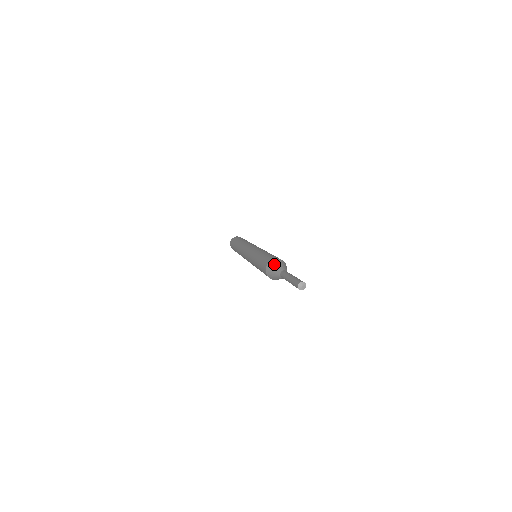
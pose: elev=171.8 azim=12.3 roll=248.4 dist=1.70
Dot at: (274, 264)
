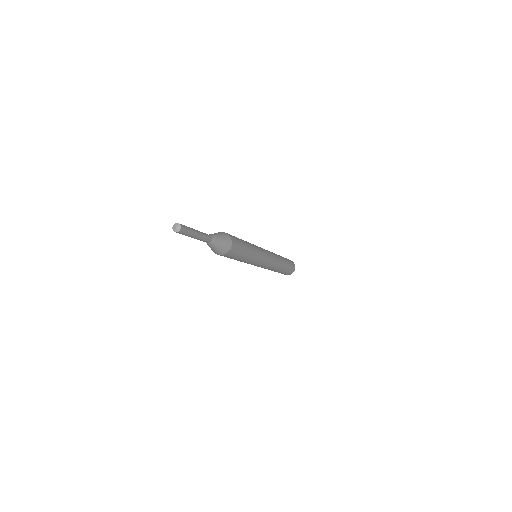
Dot at: occluded
